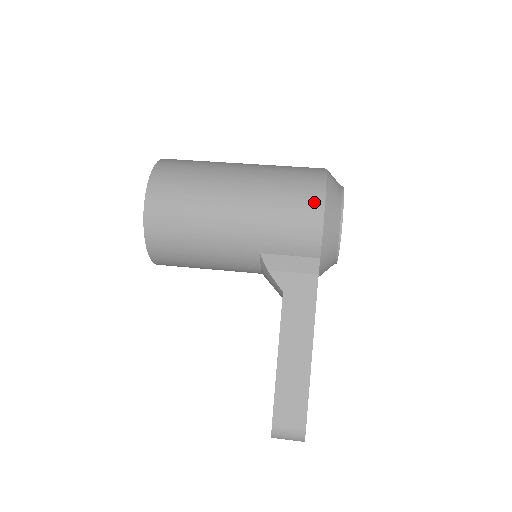
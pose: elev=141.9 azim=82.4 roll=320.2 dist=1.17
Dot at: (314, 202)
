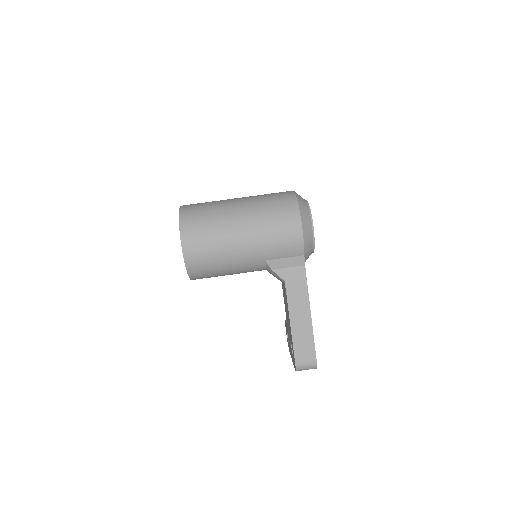
Dot at: (294, 222)
